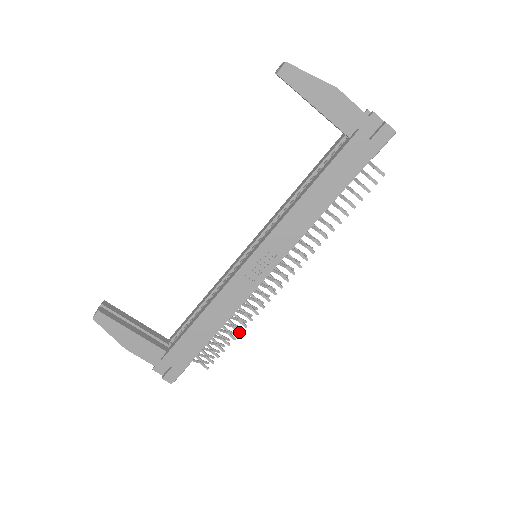
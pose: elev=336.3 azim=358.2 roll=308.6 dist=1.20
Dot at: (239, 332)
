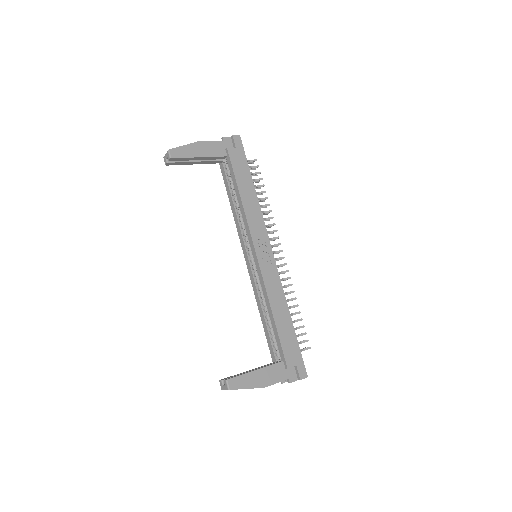
Dot at: (297, 306)
